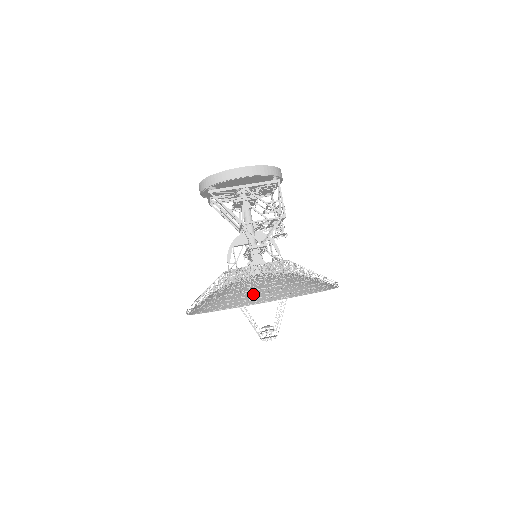
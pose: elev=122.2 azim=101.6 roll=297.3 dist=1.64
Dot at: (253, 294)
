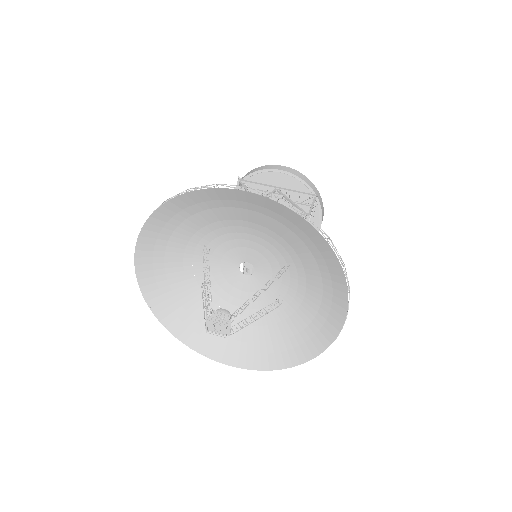
Dot at: (227, 201)
